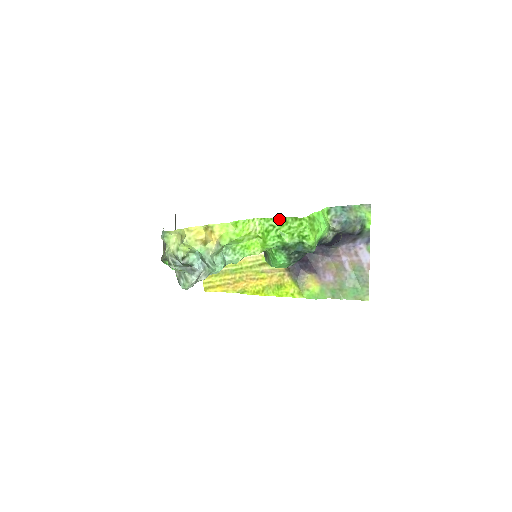
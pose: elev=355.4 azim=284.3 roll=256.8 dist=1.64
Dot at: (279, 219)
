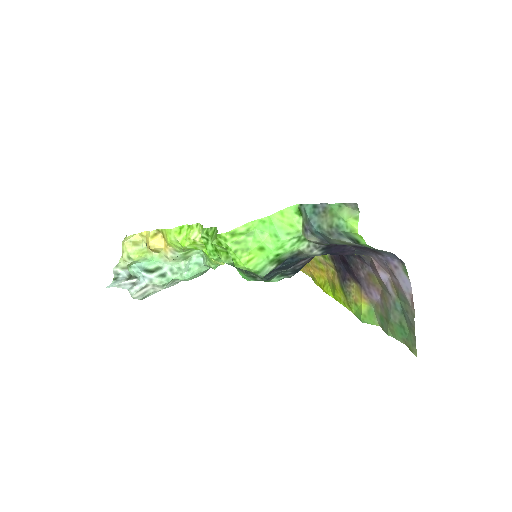
Dot at: (209, 230)
